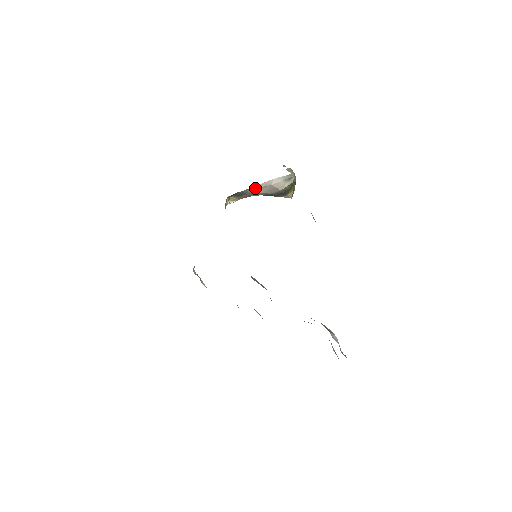
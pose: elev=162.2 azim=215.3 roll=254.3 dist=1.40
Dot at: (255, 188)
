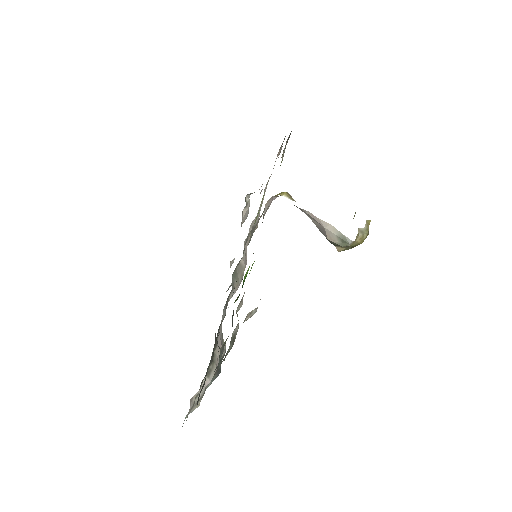
Dot at: (308, 213)
